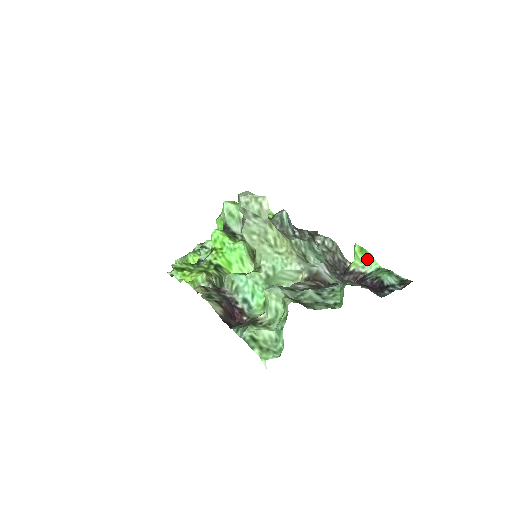
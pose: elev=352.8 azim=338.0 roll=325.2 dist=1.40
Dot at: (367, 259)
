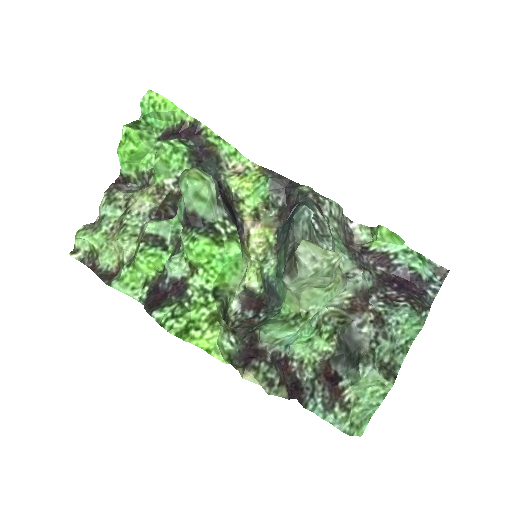
Dot at: (394, 241)
